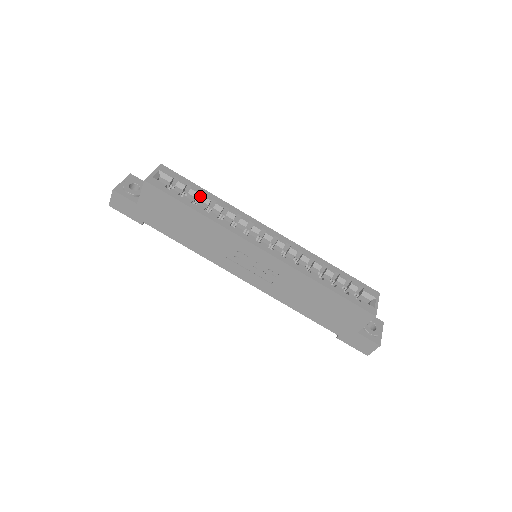
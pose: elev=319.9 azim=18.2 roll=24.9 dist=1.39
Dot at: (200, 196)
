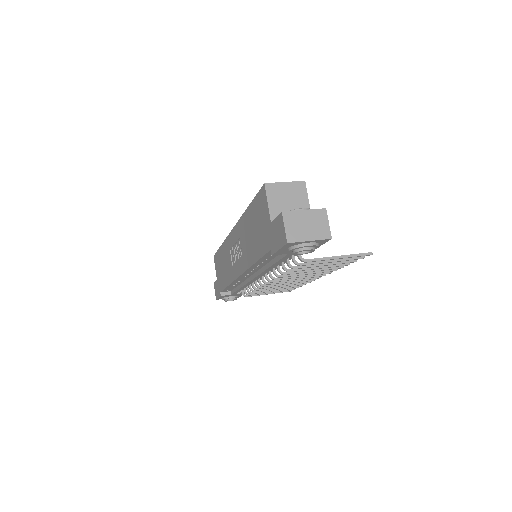
Dot at: occluded
